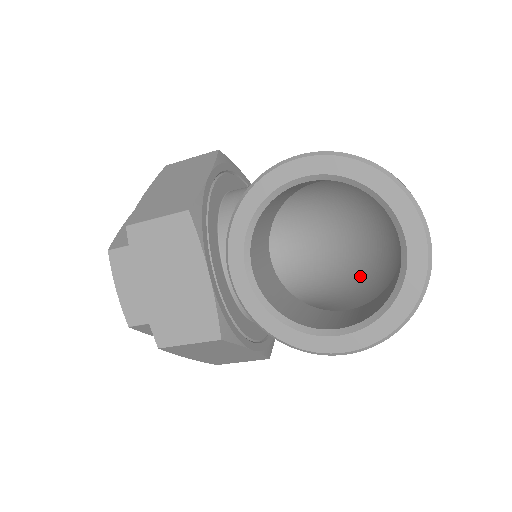
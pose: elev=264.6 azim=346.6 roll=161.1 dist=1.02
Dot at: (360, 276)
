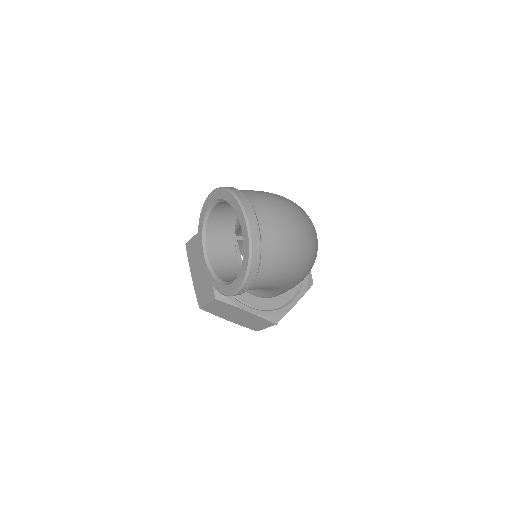
Dot at: occluded
